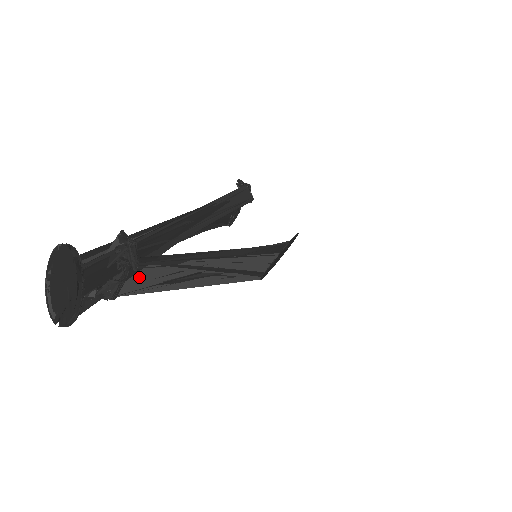
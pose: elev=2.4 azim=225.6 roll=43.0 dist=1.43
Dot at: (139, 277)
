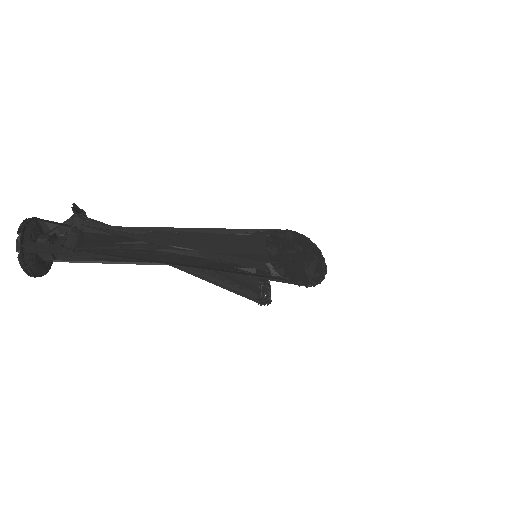
Dot at: (95, 240)
